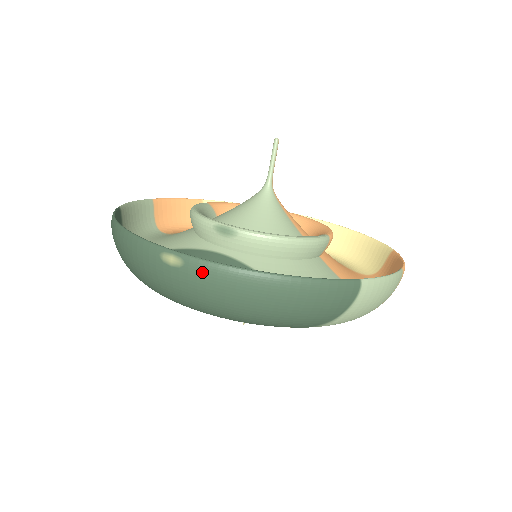
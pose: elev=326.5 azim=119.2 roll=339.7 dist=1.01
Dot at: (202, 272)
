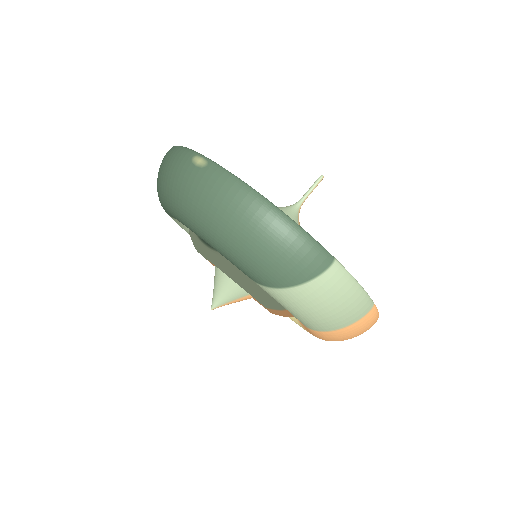
Dot at: (216, 175)
